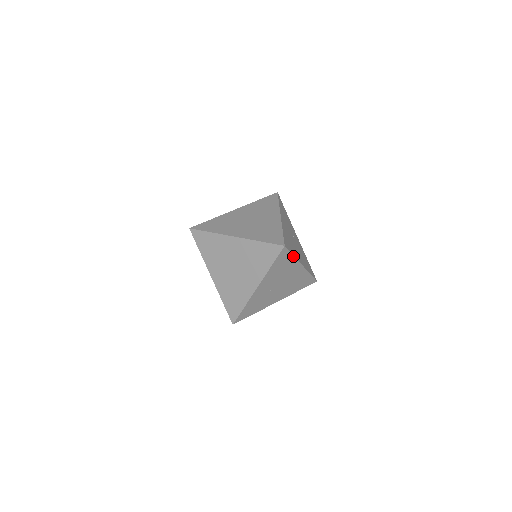
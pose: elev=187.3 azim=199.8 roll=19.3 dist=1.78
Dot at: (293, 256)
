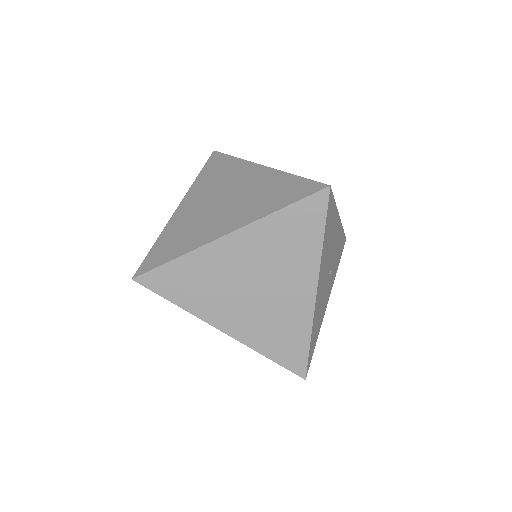
Dot at: (322, 239)
